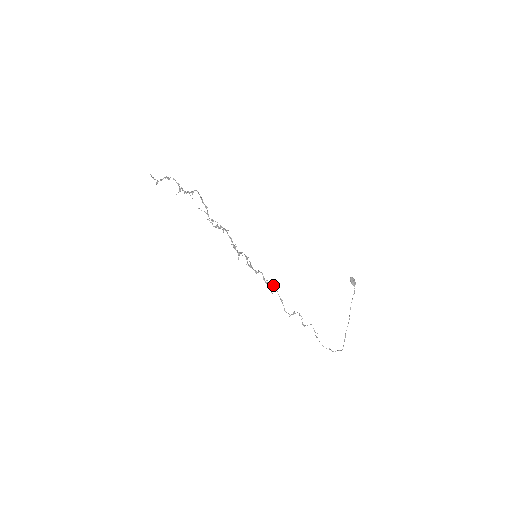
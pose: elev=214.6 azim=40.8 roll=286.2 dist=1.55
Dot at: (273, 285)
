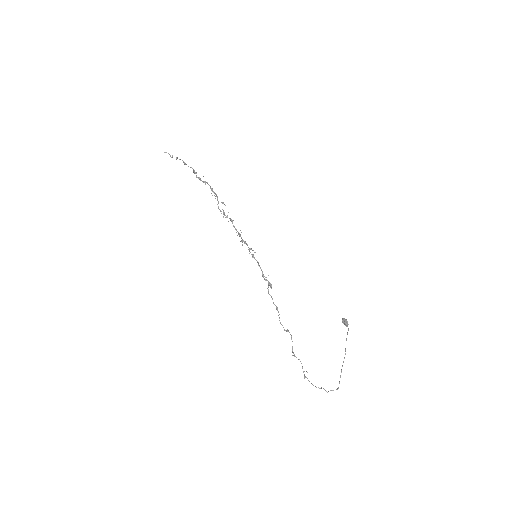
Dot at: (268, 292)
